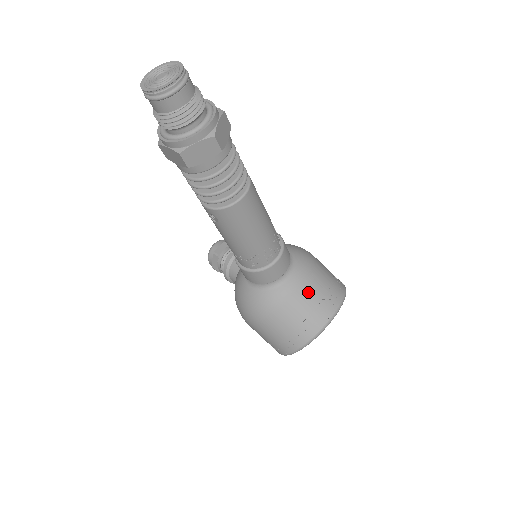
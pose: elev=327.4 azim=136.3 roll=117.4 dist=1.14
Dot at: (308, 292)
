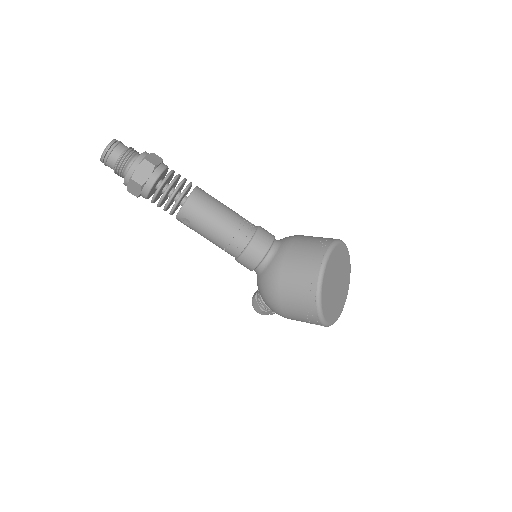
Dot at: (298, 248)
